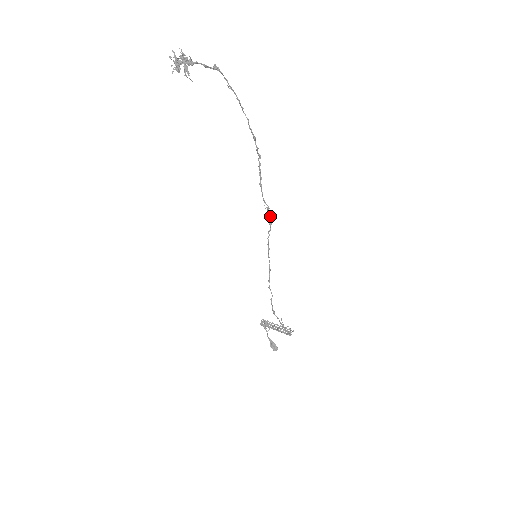
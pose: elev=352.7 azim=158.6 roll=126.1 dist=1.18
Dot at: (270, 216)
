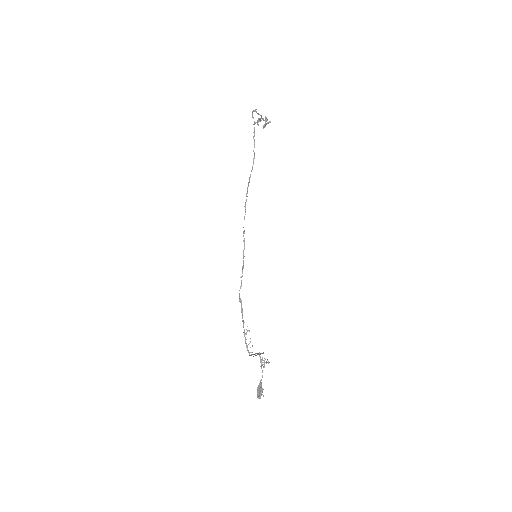
Dot at: occluded
